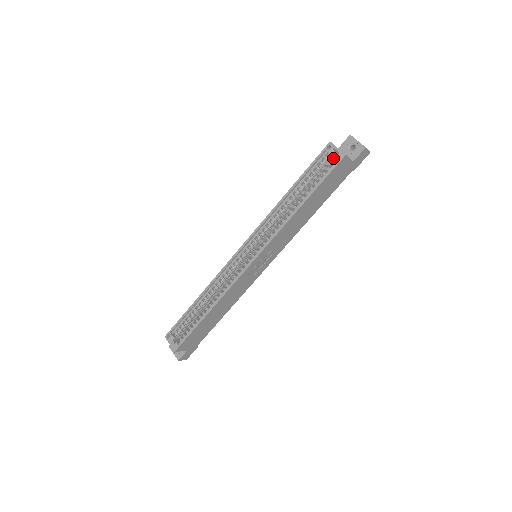
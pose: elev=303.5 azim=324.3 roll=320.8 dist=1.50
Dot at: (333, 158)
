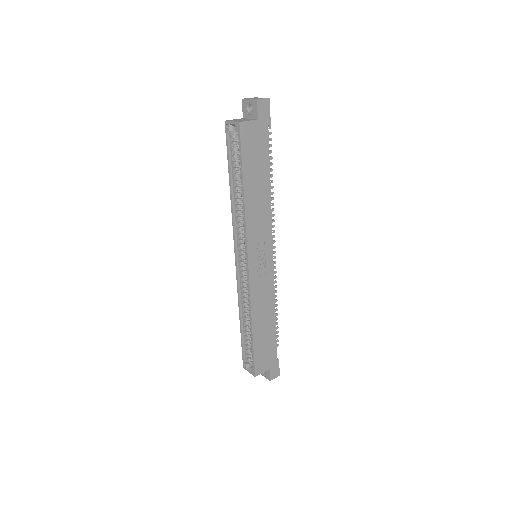
Dot at: occluded
